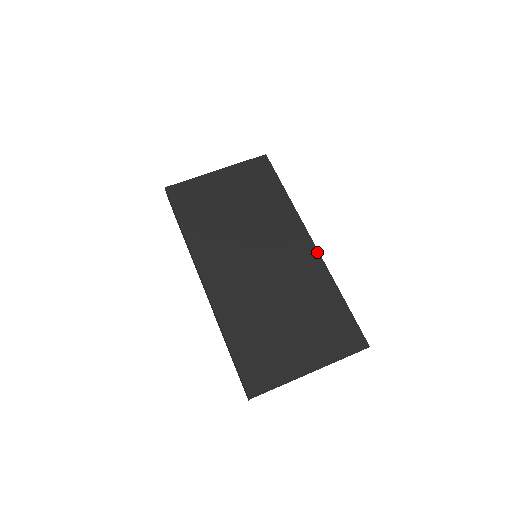
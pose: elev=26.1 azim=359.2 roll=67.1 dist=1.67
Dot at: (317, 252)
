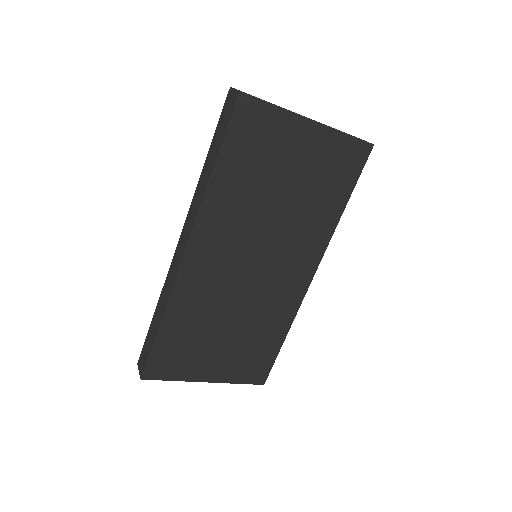
Dot at: (306, 290)
